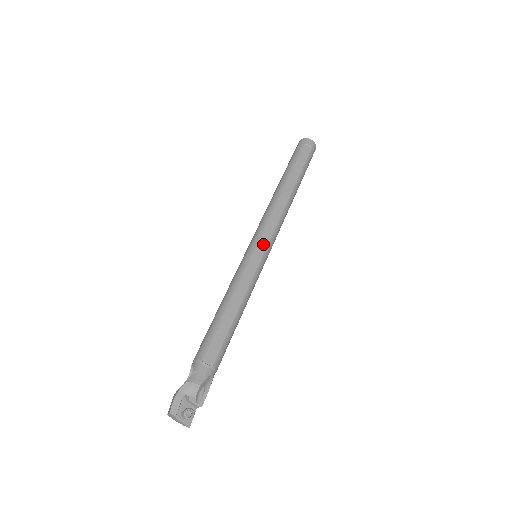
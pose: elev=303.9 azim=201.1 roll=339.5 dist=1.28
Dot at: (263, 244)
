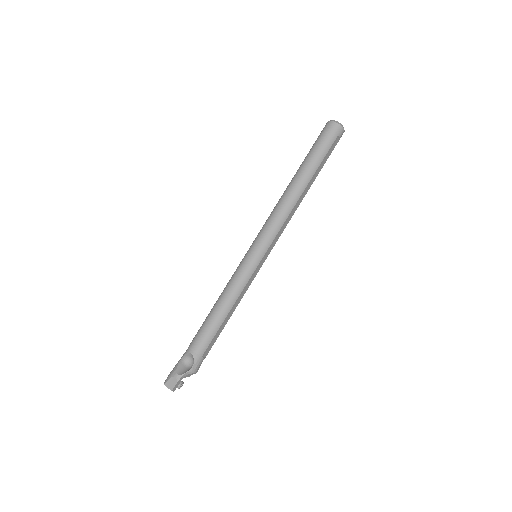
Dot at: (268, 253)
